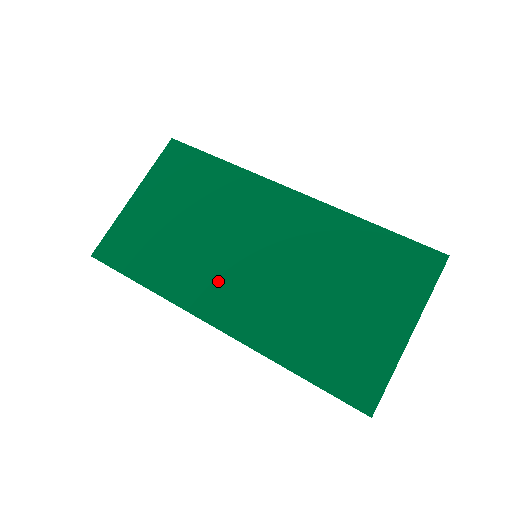
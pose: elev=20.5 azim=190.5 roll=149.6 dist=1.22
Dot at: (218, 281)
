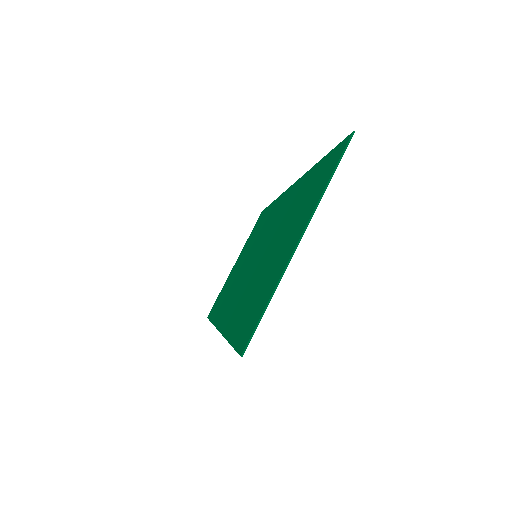
Dot at: (234, 292)
